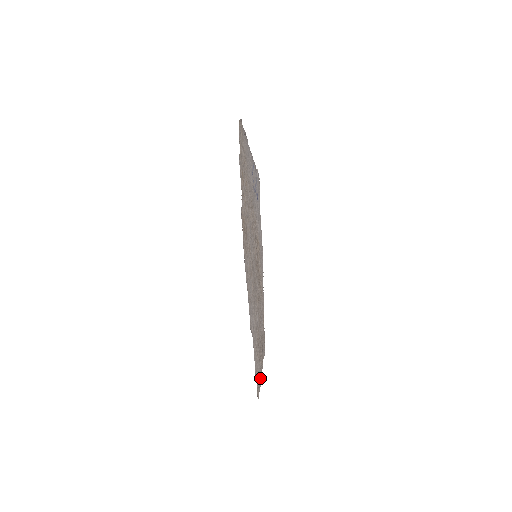
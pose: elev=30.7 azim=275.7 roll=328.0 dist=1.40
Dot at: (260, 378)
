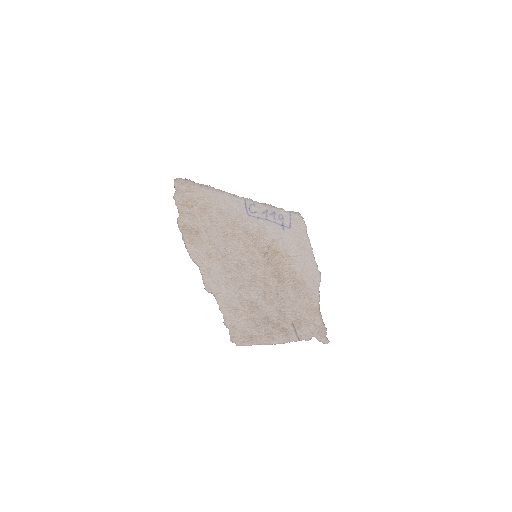
Dot at: (260, 339)
